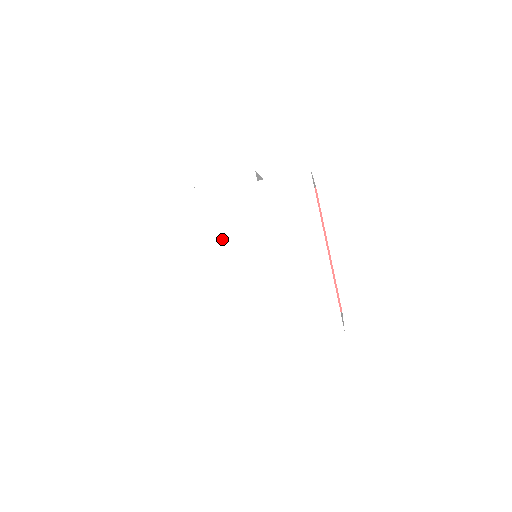
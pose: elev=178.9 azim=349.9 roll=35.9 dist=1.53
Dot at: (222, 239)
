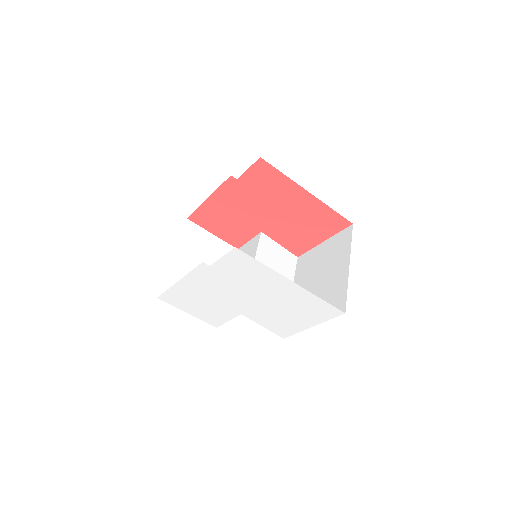
Dot at: (223, 298)
